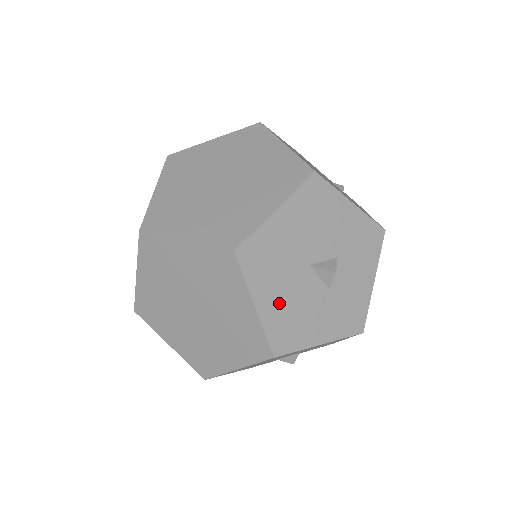
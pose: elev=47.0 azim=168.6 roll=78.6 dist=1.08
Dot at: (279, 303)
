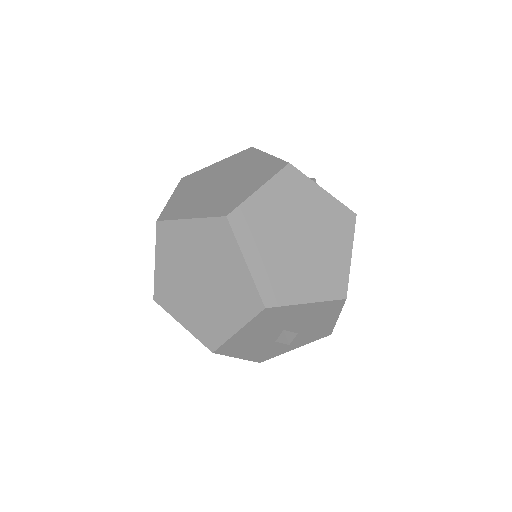
Dot at: (248, 336)
